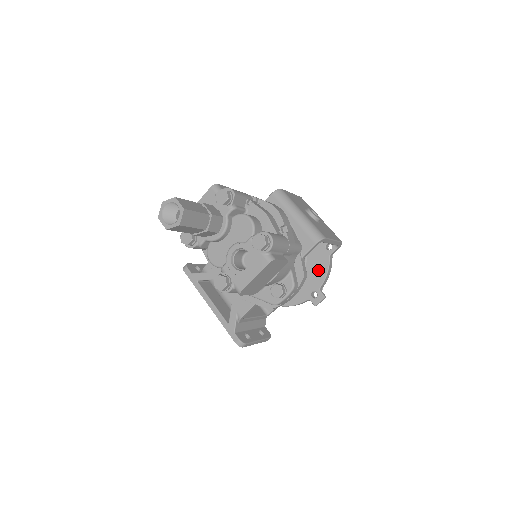
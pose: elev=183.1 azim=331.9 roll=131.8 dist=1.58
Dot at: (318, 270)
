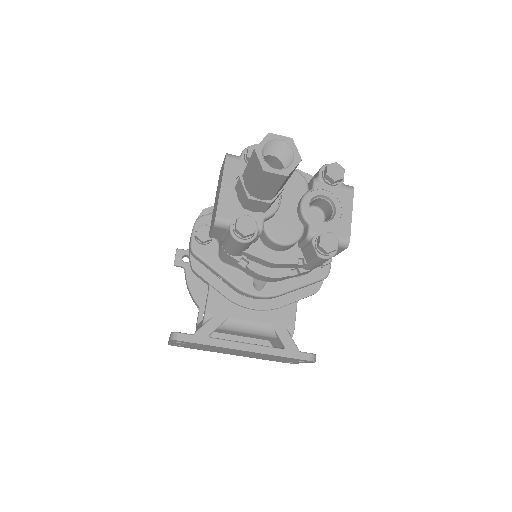
Dot at: occluded
